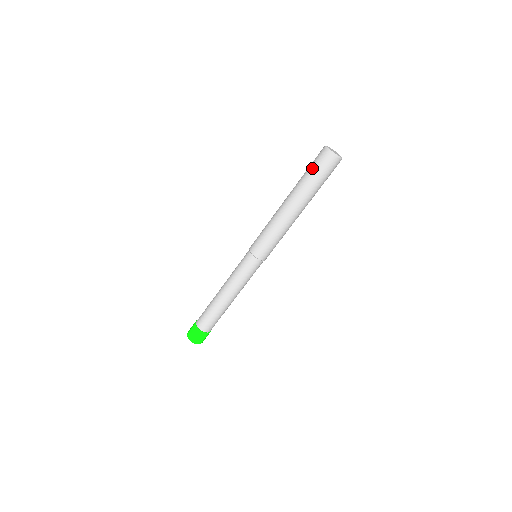
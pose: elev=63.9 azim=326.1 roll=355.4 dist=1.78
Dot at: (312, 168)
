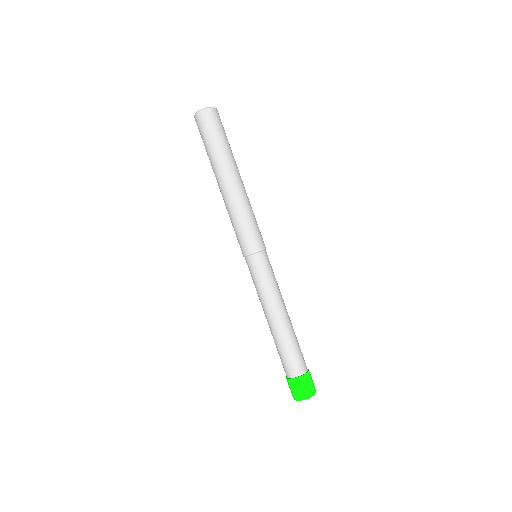
Dot at: (205, 137)
